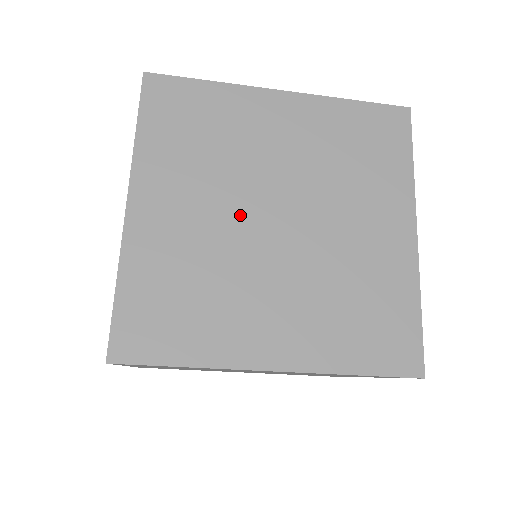
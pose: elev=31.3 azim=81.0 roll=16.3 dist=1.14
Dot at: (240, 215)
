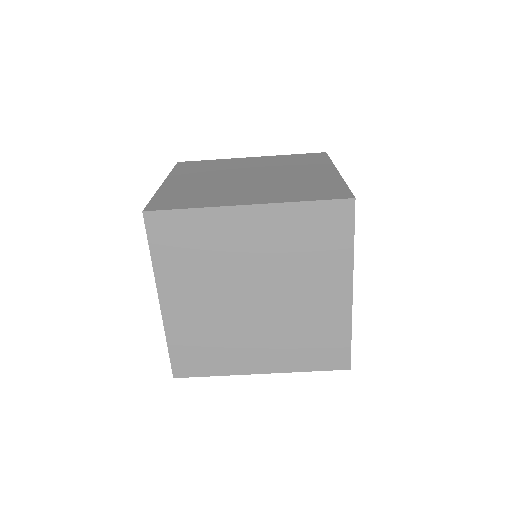
Dot at: (227, 178)
